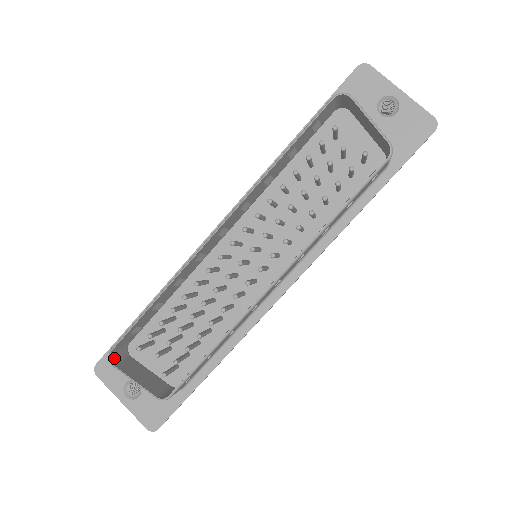
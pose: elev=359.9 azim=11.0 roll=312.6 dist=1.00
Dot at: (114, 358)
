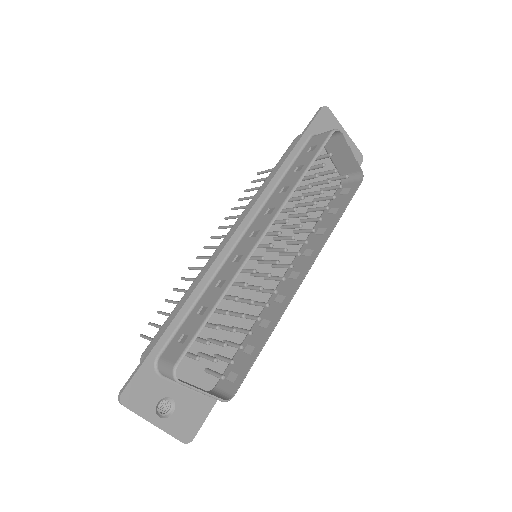
Dot at: (173, 375)
